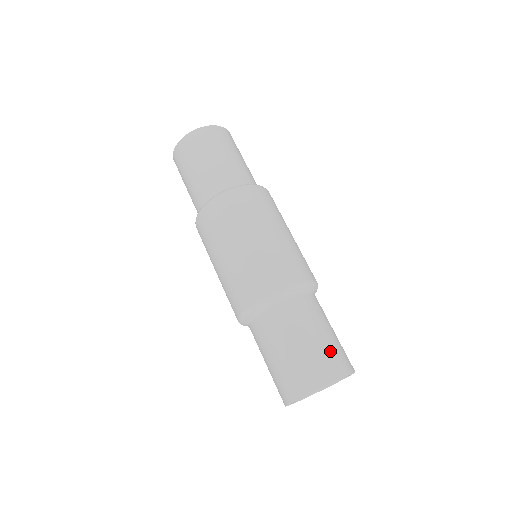
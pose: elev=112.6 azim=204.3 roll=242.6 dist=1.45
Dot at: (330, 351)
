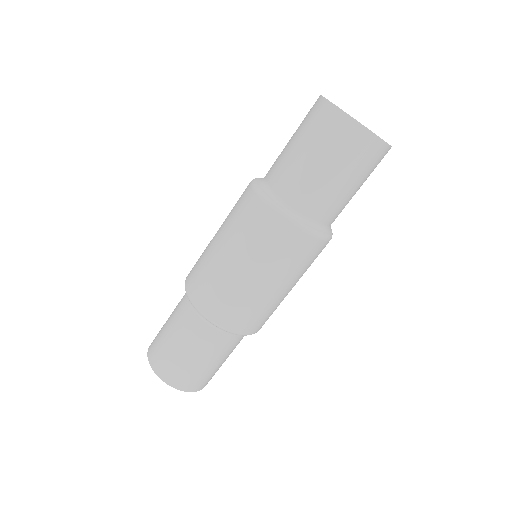
Dot at: occluded
